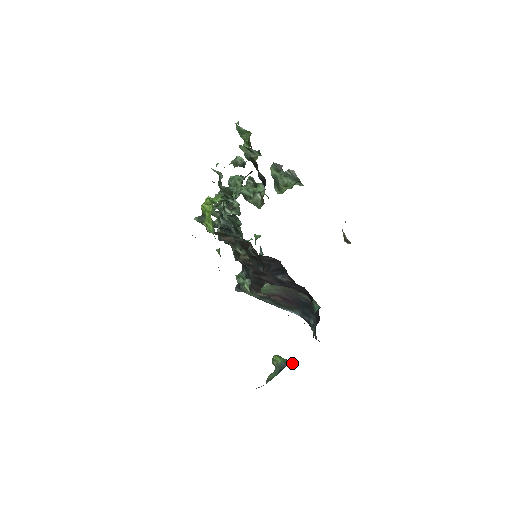
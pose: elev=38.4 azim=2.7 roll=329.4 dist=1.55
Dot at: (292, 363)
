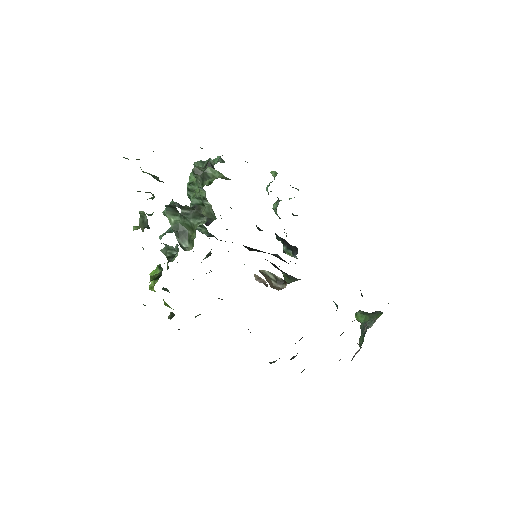
Dot at: (373, 321)
